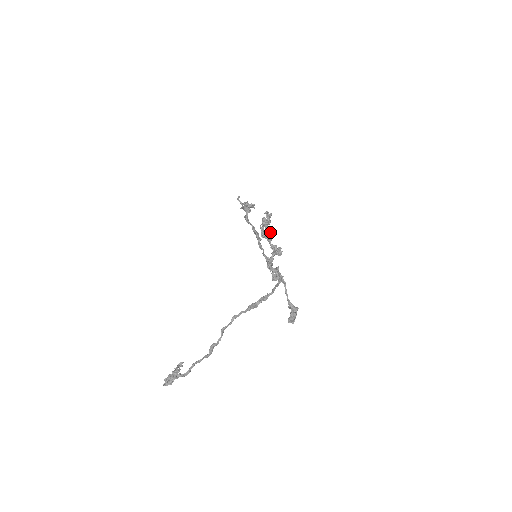
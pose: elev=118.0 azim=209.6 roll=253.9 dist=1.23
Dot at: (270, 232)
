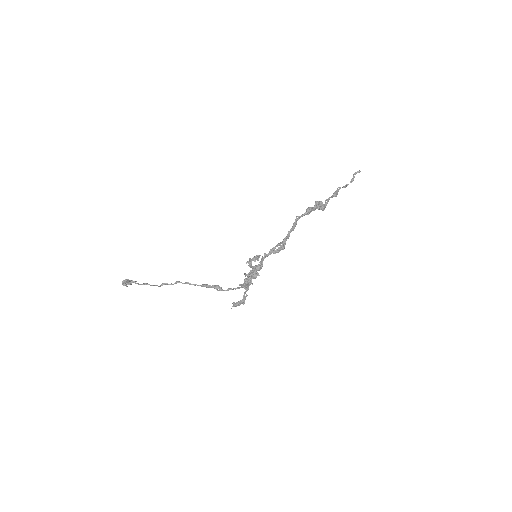
Dot at: (261, 262)
